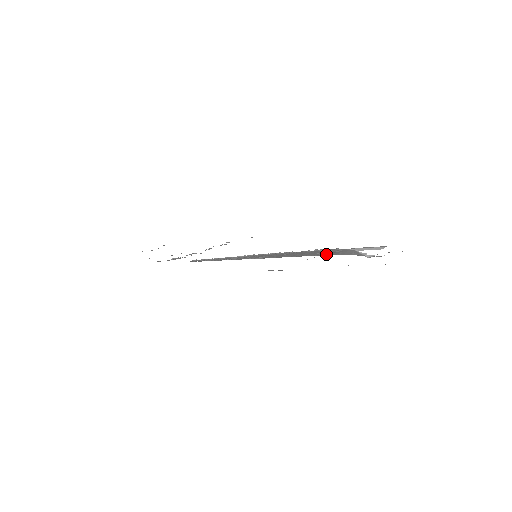
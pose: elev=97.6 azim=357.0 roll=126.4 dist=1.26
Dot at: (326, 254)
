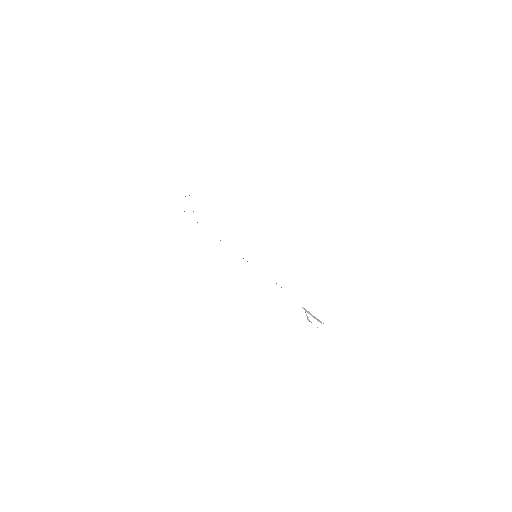
Dot at: occluded
